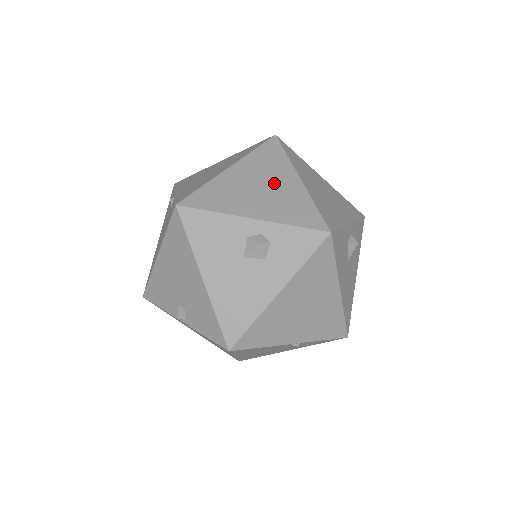
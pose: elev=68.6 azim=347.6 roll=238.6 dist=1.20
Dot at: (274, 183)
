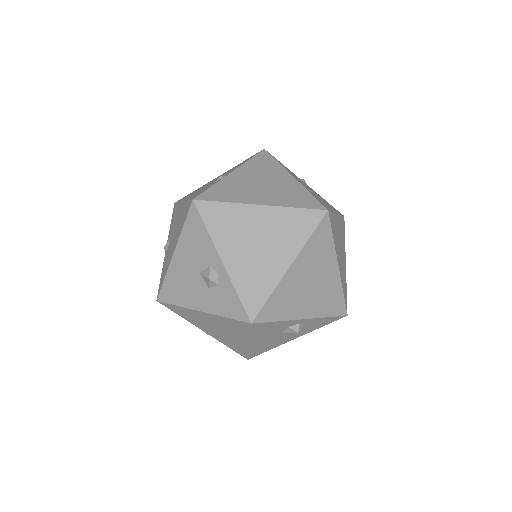
Dot at: (270, 250)
